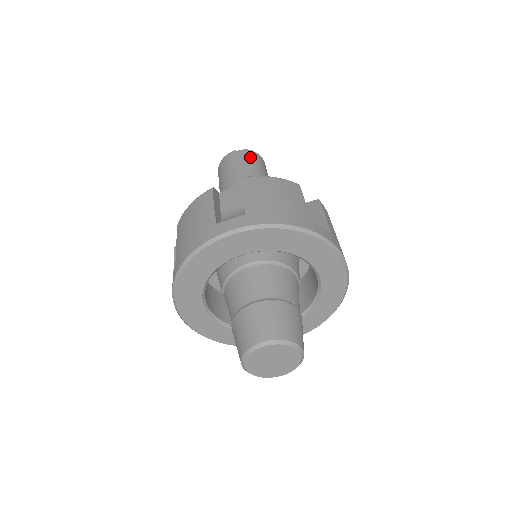
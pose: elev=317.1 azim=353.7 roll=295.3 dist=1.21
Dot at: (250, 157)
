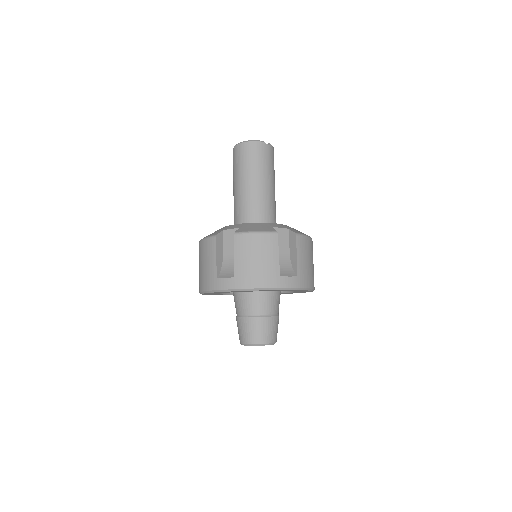
Dot at: (273, 157)
